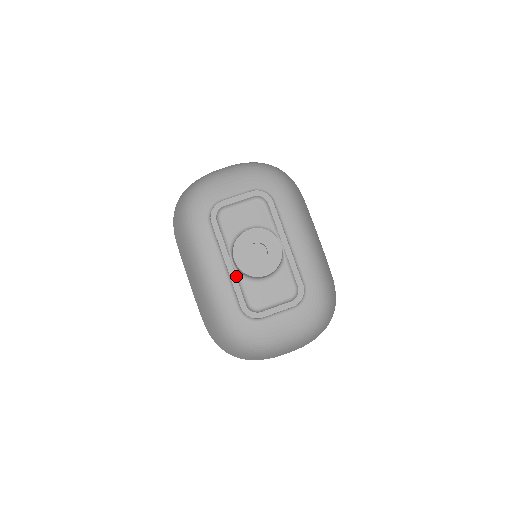
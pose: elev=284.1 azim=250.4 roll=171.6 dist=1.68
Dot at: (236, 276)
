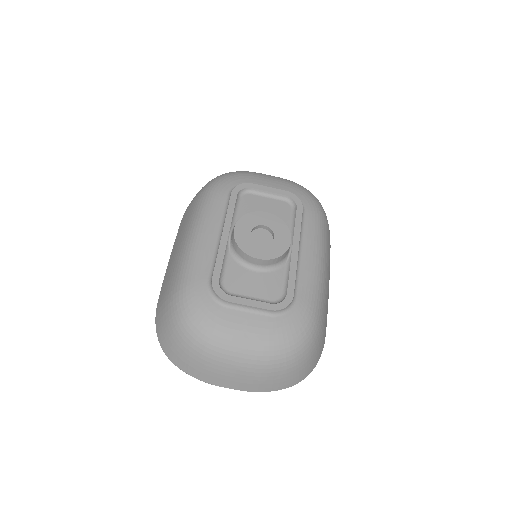
Dot at: (226, 249)
